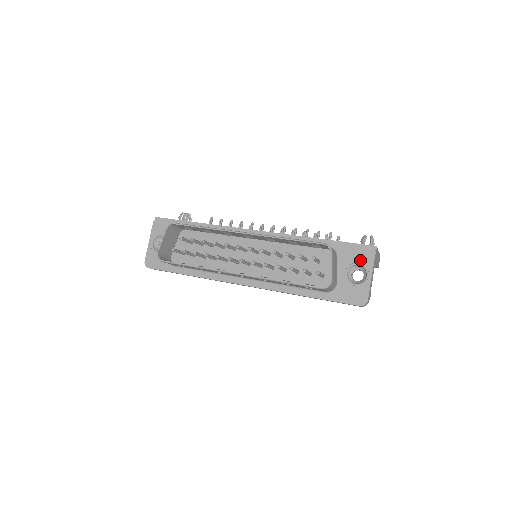
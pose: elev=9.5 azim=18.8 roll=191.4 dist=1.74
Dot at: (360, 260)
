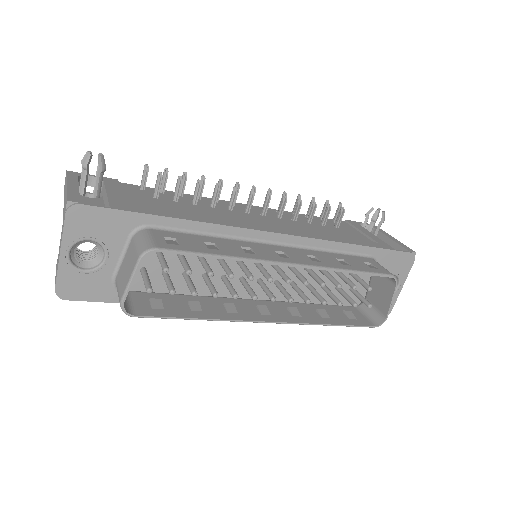
Dot at: (397, 270)
